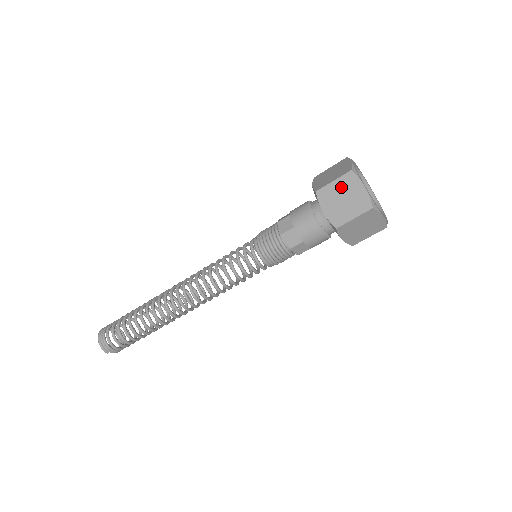
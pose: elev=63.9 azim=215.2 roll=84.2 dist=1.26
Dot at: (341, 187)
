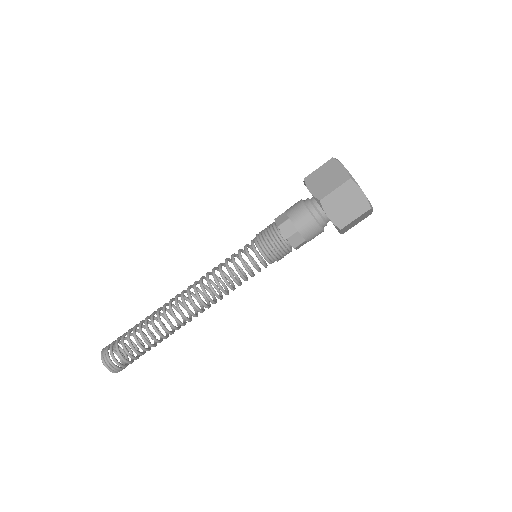
Dot at: (342, 194)
